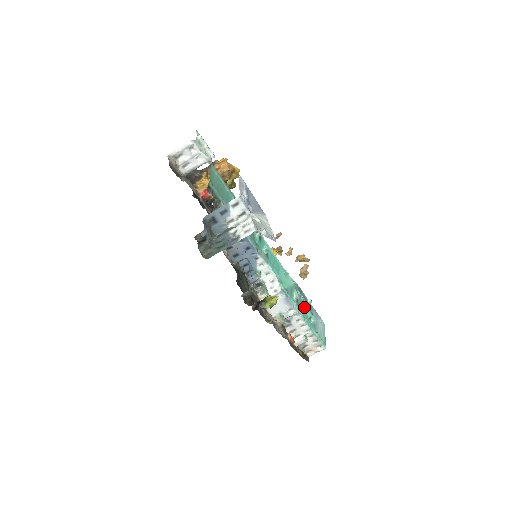
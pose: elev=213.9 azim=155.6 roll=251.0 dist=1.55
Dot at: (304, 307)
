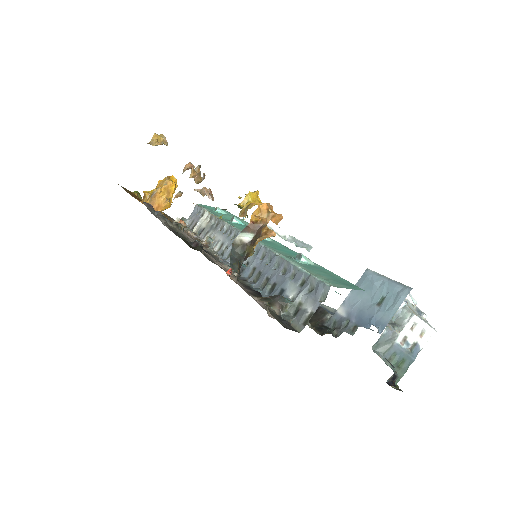
Dot at: occluded
